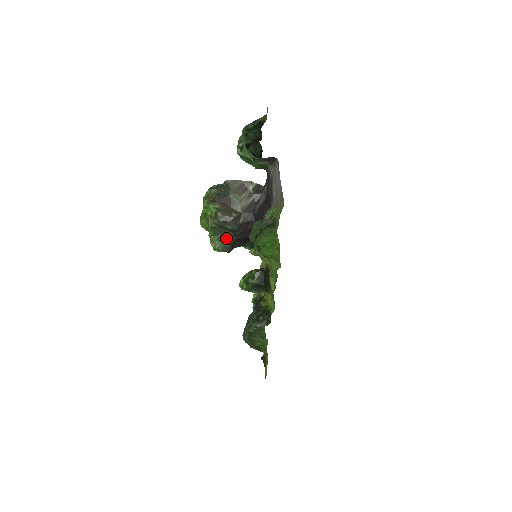
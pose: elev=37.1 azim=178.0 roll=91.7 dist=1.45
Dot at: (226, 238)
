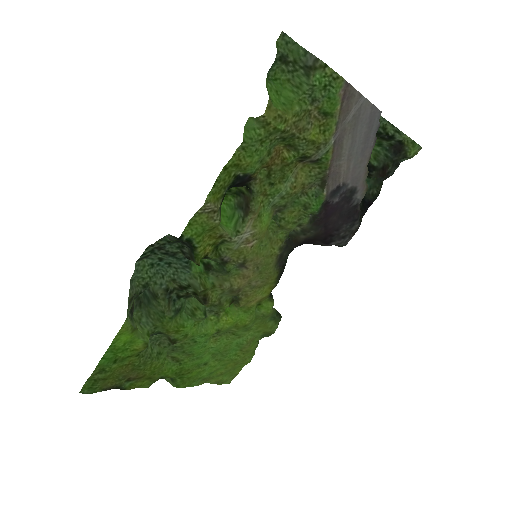
Dot at: occluded
